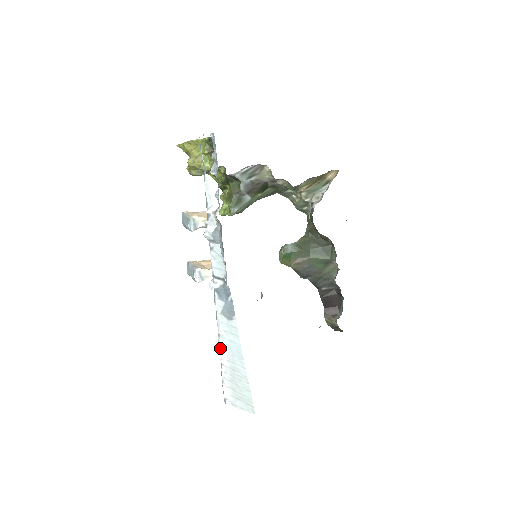
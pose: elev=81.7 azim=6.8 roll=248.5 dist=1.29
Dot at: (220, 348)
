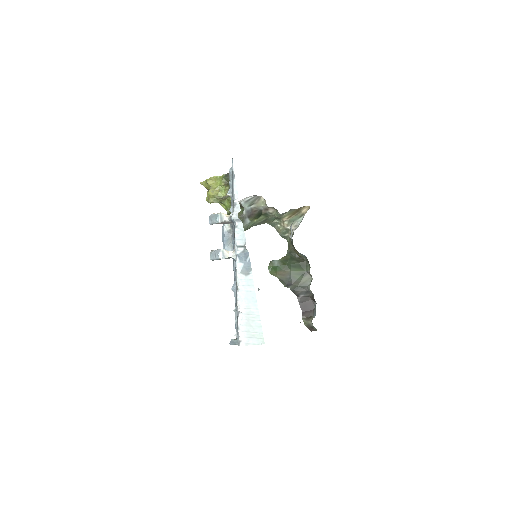
Dot at: (238, 301)
